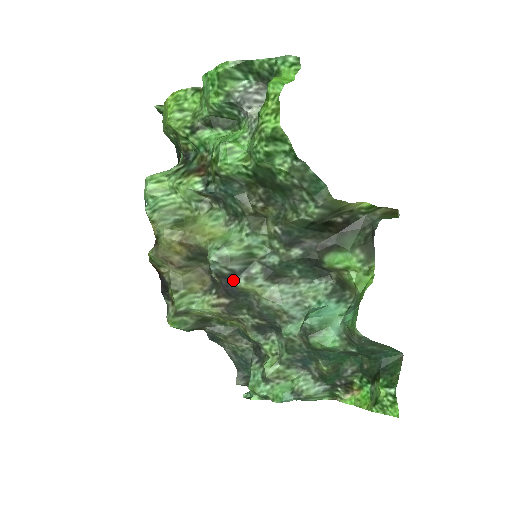
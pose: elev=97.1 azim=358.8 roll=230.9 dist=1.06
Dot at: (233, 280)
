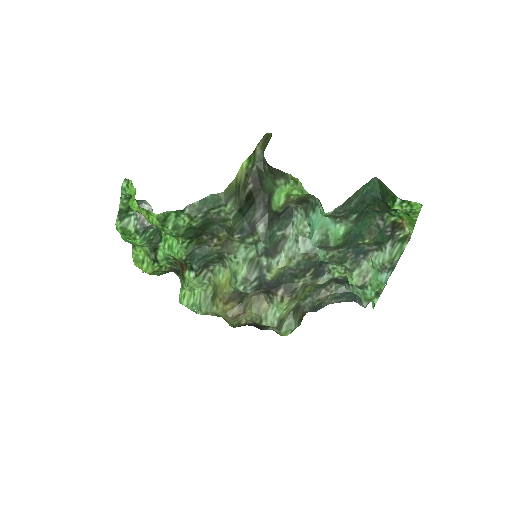
Dot at: (265, 280)
